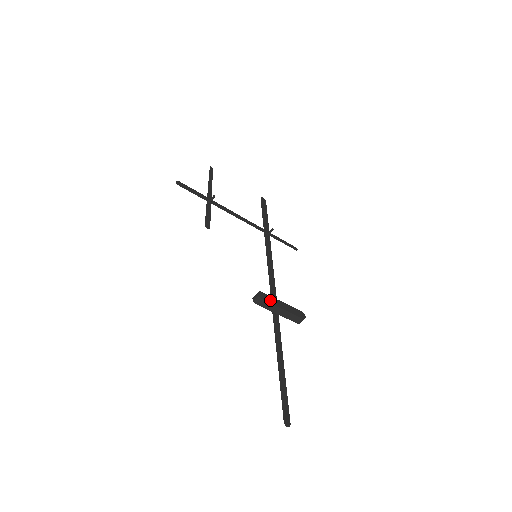
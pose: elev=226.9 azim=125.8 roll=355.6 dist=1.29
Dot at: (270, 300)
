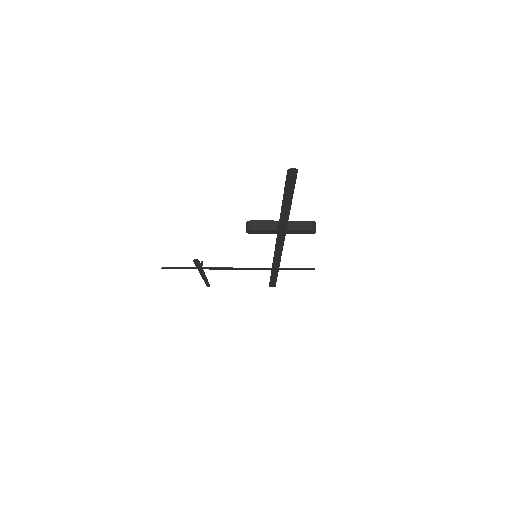
Dot at: (263, 222)
